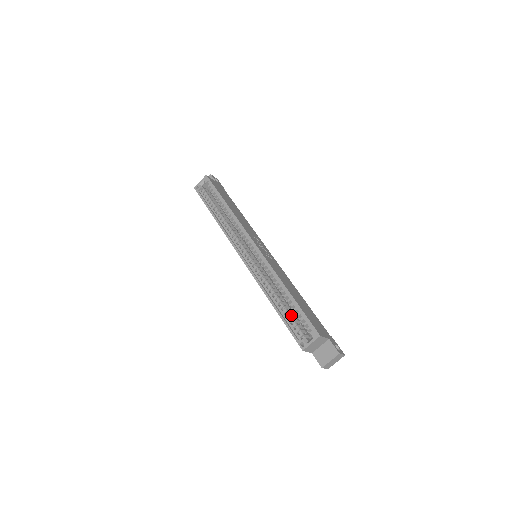
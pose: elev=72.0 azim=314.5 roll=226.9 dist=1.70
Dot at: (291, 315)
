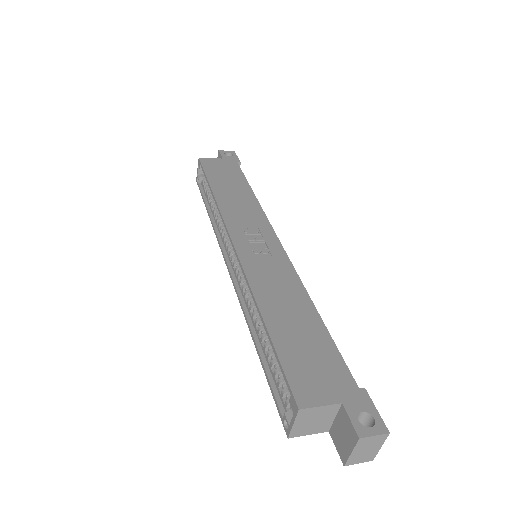
Dot at: occluded
